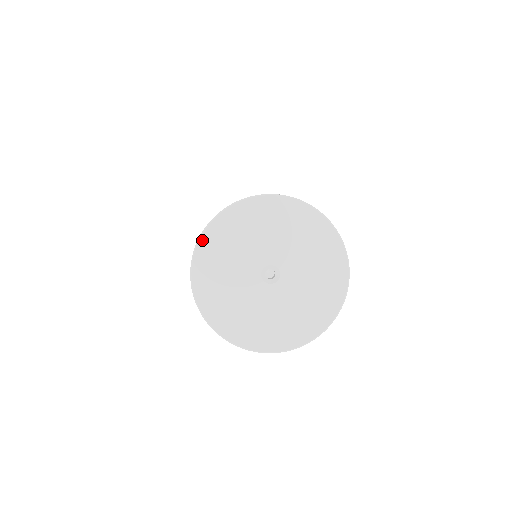
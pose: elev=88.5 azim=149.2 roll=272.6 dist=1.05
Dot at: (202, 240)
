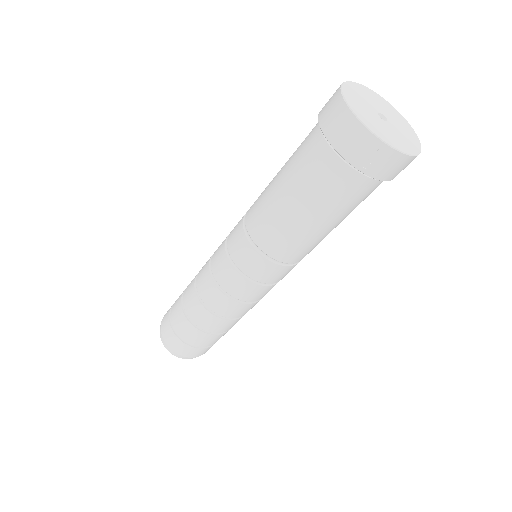
Dot at: (343, 90)
